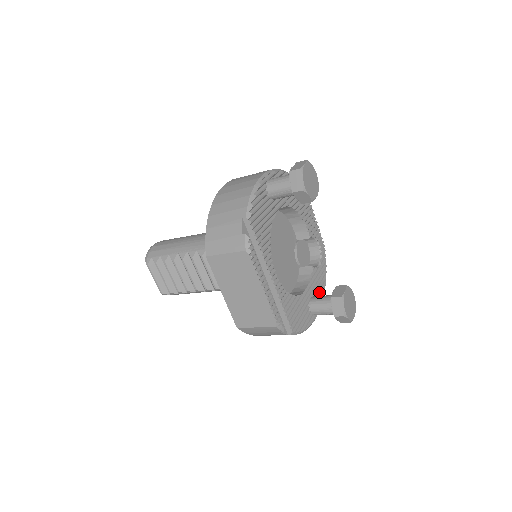
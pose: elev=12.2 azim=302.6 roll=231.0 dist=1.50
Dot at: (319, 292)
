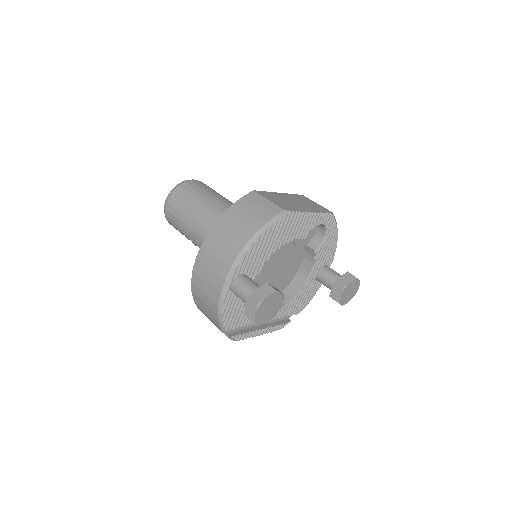
Dot at: (329, 253)
